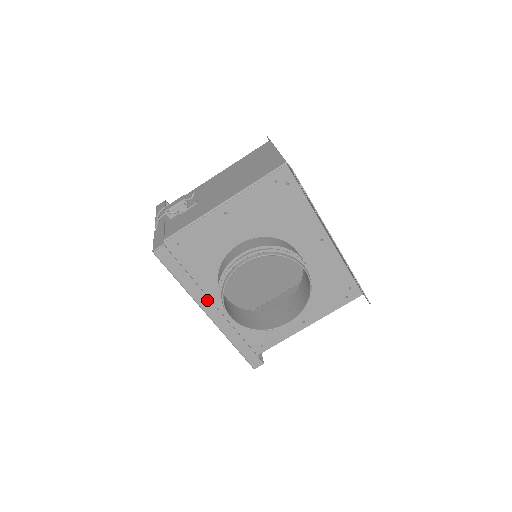
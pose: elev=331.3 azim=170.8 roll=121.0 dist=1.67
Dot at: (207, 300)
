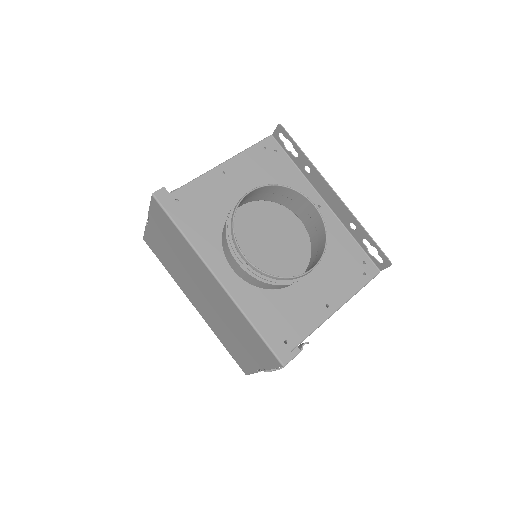
Dot at: (213, 256)
